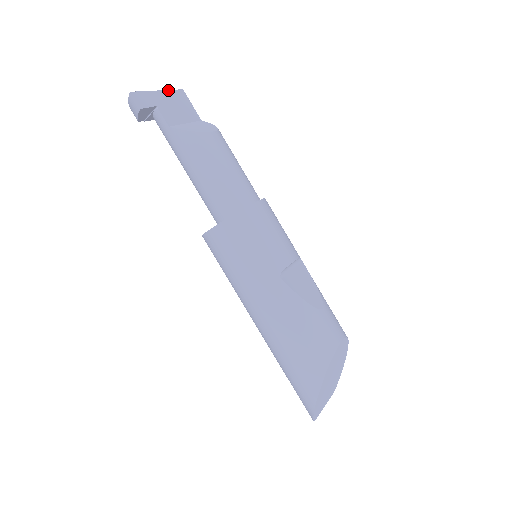
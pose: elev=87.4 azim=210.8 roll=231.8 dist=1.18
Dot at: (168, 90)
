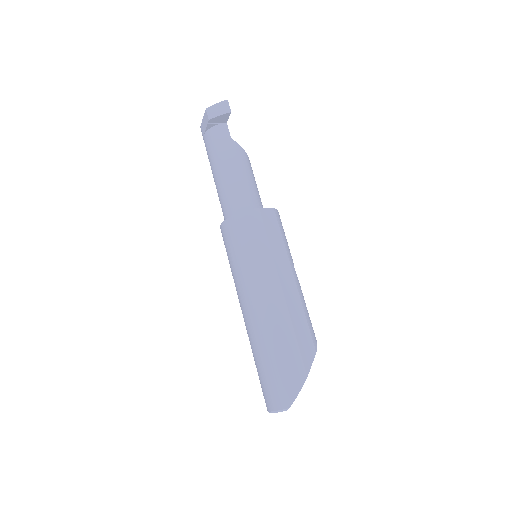
Dot at: occluded
